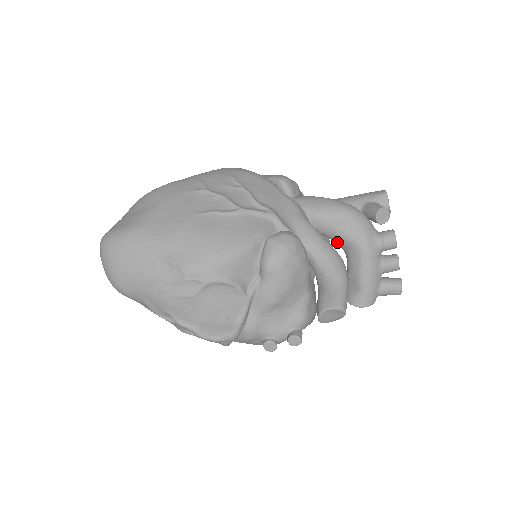
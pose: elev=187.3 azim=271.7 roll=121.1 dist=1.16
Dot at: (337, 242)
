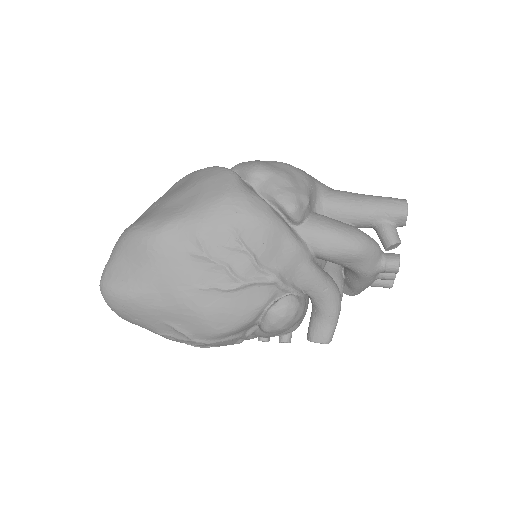
Dot at: occluded
